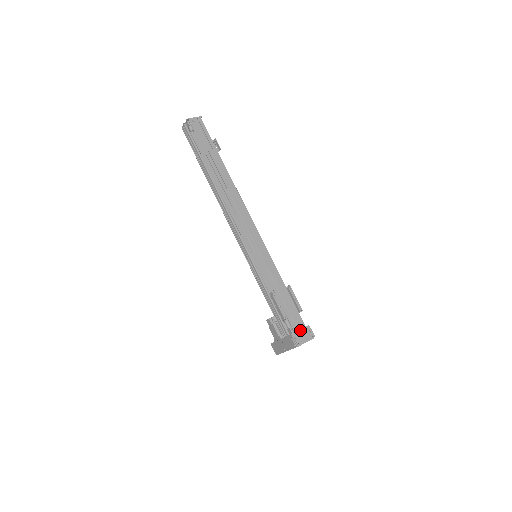
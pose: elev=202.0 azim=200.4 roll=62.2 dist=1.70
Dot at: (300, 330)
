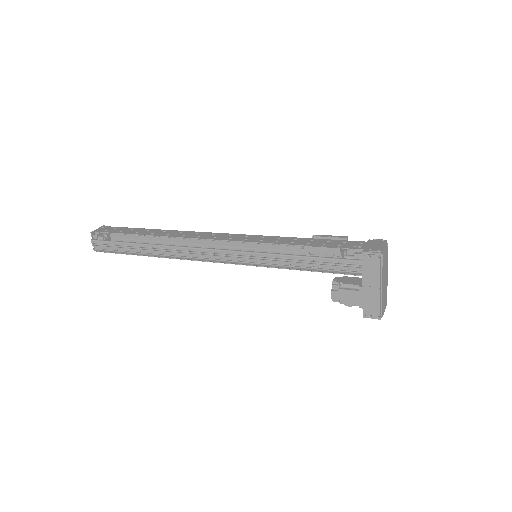
Dot at: (366, 246)
